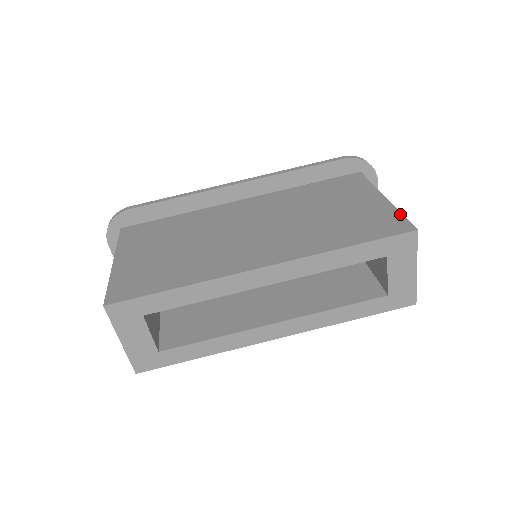
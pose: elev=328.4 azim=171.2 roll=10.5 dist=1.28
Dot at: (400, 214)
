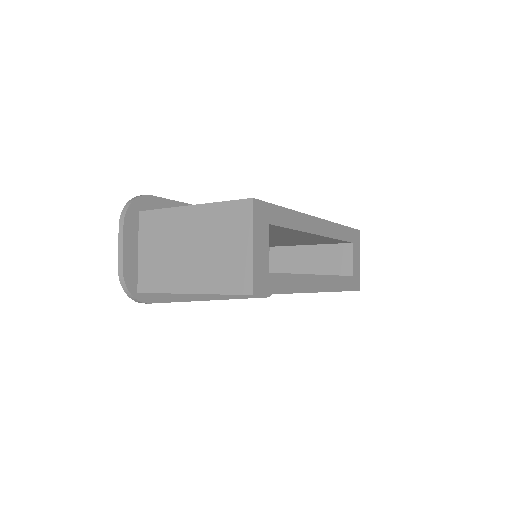
Dot at: occluded
